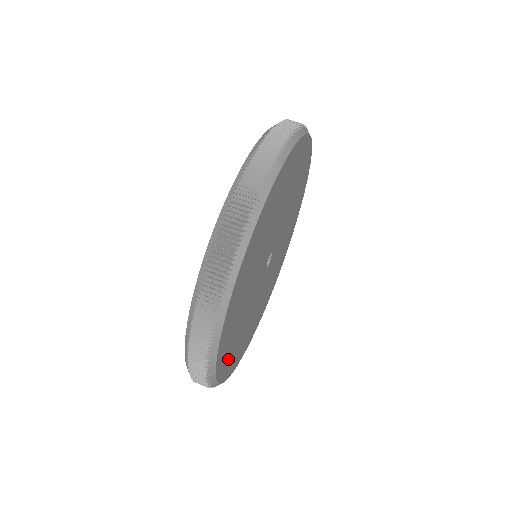
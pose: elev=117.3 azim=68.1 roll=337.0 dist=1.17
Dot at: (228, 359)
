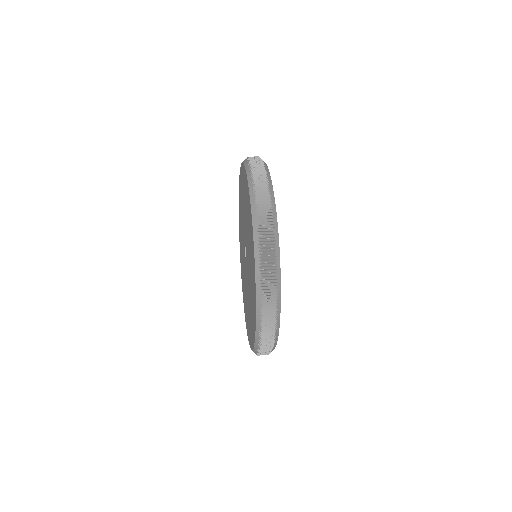
Dot at: occluded
